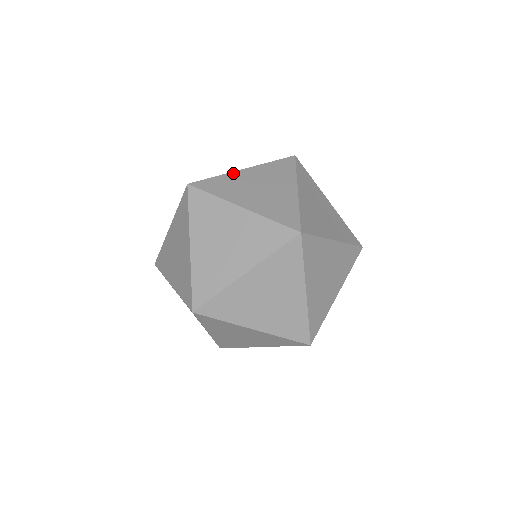
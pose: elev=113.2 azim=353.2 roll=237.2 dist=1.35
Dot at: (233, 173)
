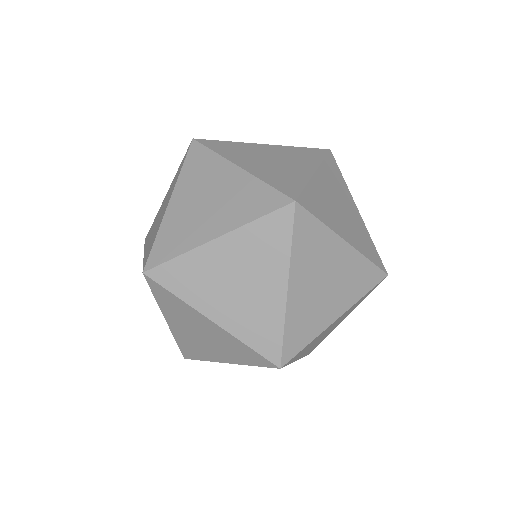
Dot at: (166, 216)
